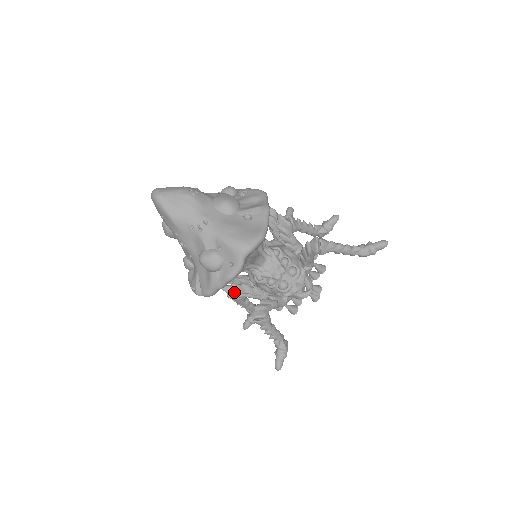
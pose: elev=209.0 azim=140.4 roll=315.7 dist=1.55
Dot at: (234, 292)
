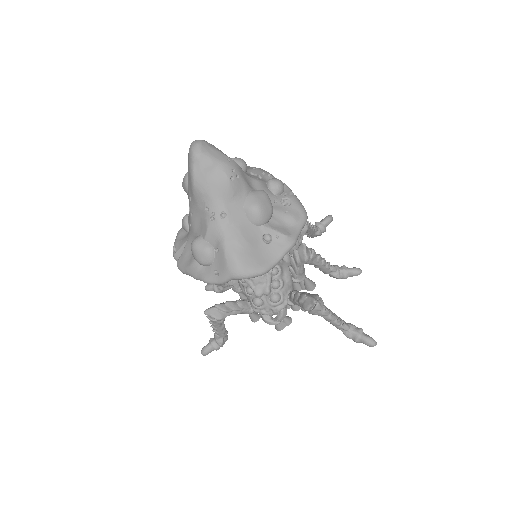
Dot at: occluded
